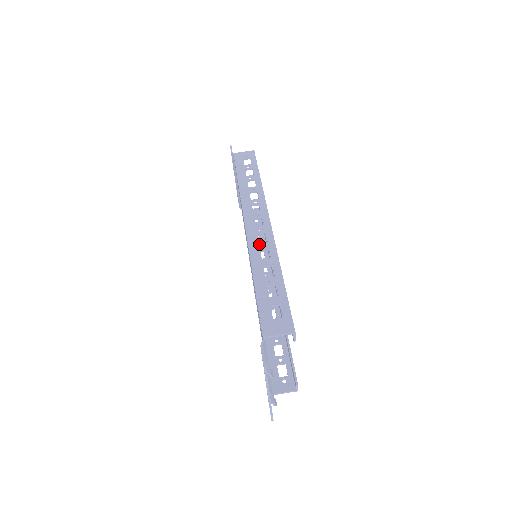
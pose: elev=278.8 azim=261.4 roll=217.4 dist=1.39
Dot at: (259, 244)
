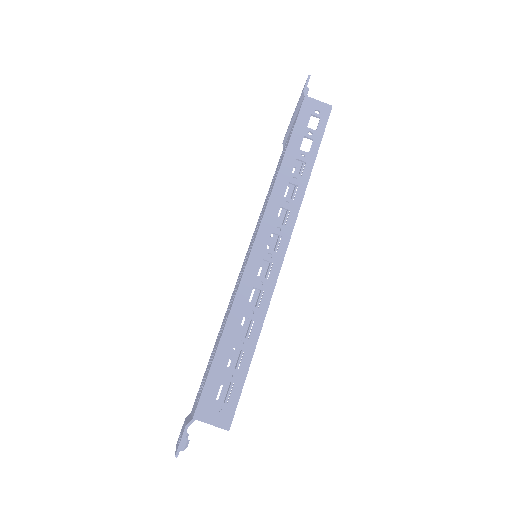
Dot at: (256, 278)
